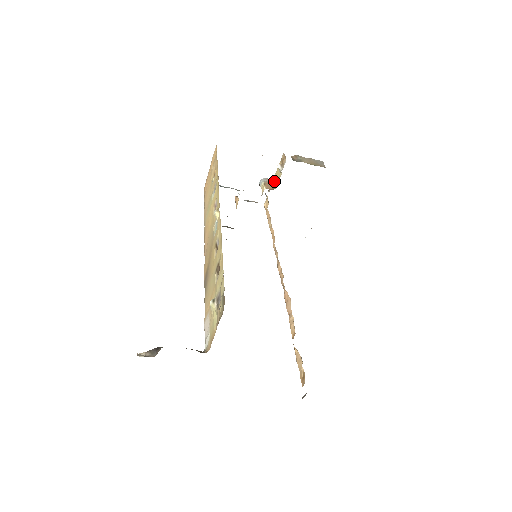
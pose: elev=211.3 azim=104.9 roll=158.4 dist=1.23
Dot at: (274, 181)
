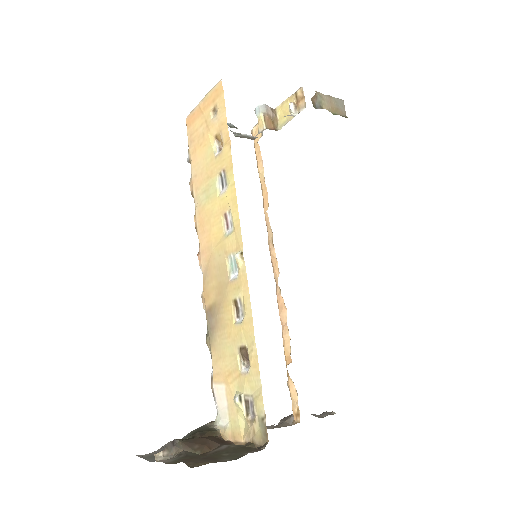
Dot at: (277, 115)
